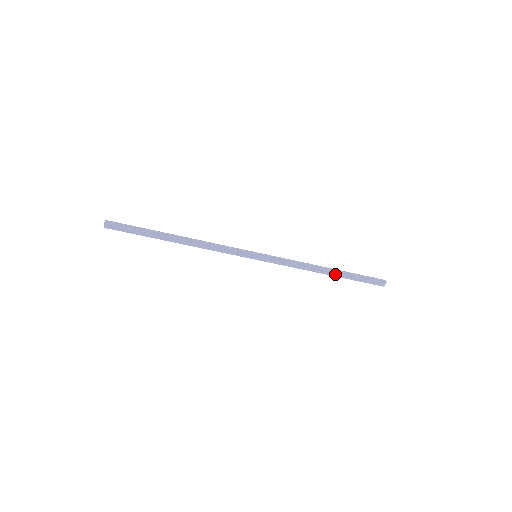
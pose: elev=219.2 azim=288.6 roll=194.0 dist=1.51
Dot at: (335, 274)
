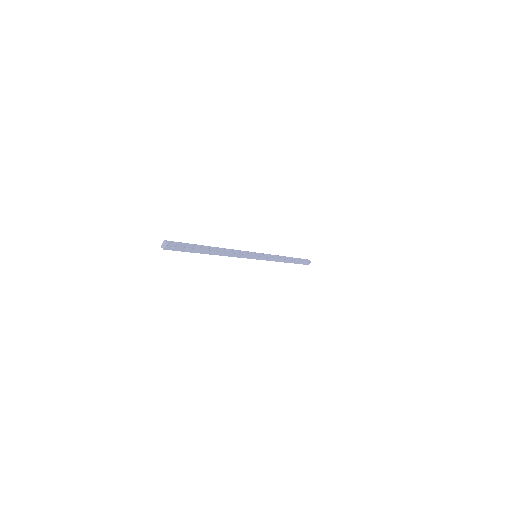
Dot at: (291, 261)
